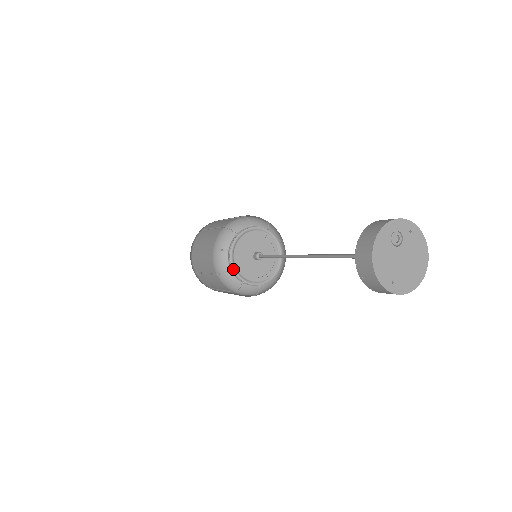
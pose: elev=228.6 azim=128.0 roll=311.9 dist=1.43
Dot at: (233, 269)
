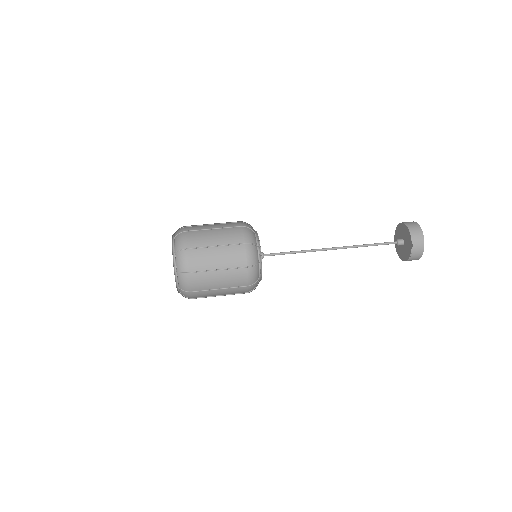
Dot at: occluded
